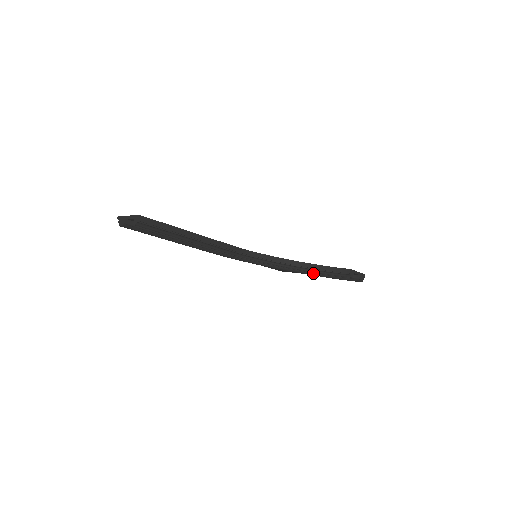
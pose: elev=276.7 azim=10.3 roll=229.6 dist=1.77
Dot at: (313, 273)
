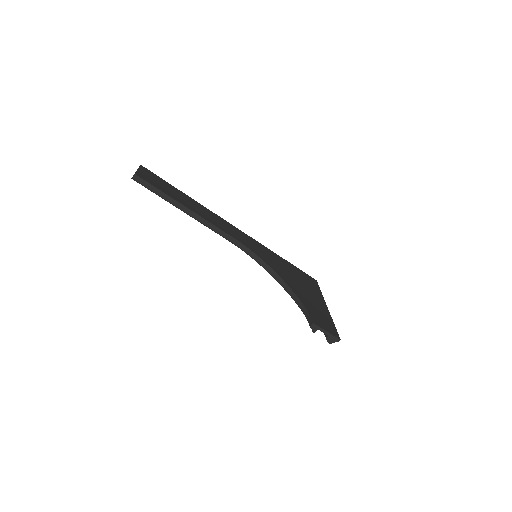
Dot at: occluded
